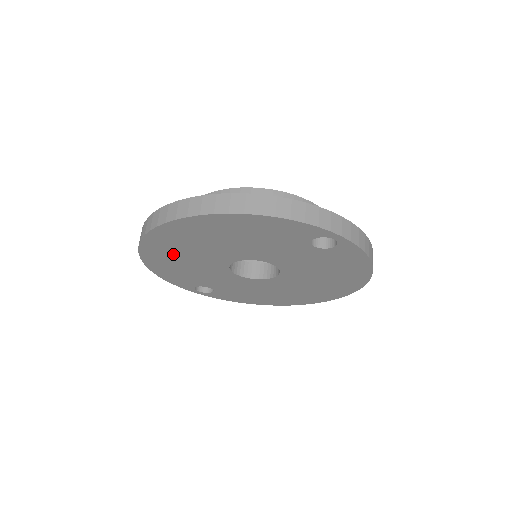
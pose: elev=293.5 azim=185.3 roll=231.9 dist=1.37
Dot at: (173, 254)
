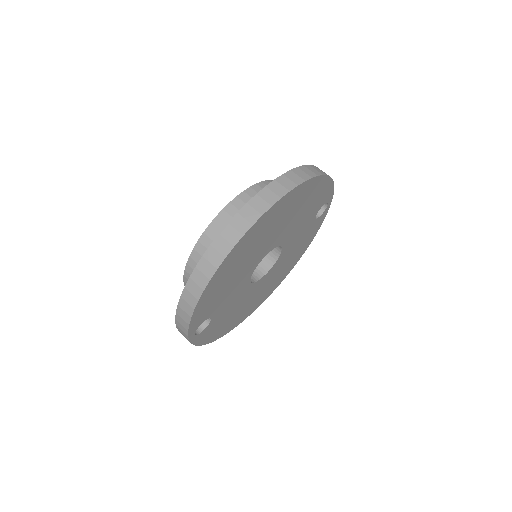
Dot at: (247, 250)
